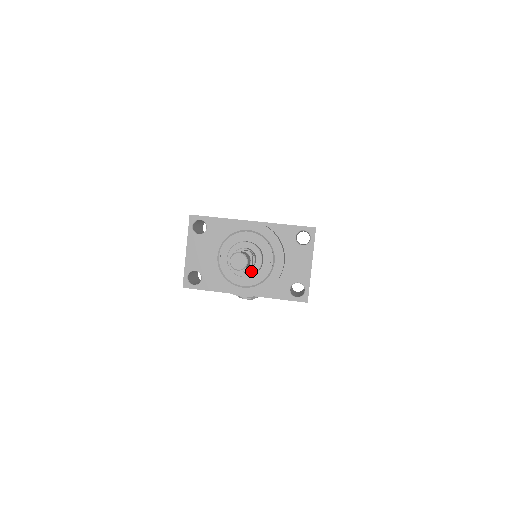
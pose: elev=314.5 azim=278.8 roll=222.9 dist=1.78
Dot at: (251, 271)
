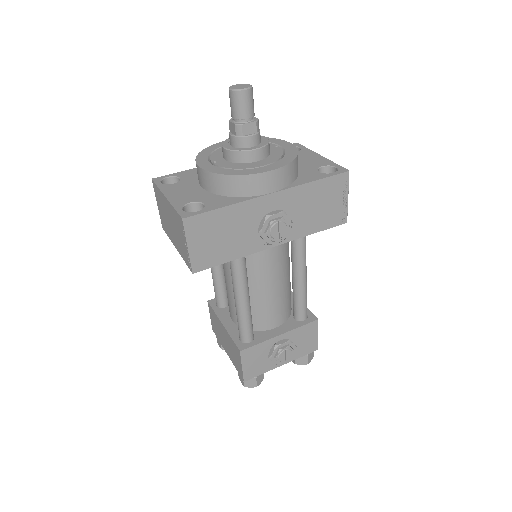
Dot at: (261, 144)
